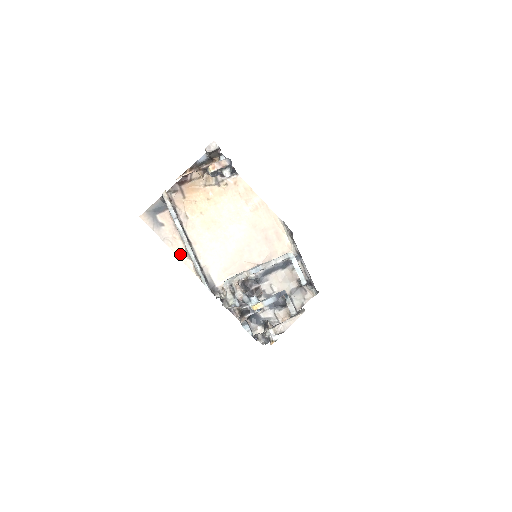
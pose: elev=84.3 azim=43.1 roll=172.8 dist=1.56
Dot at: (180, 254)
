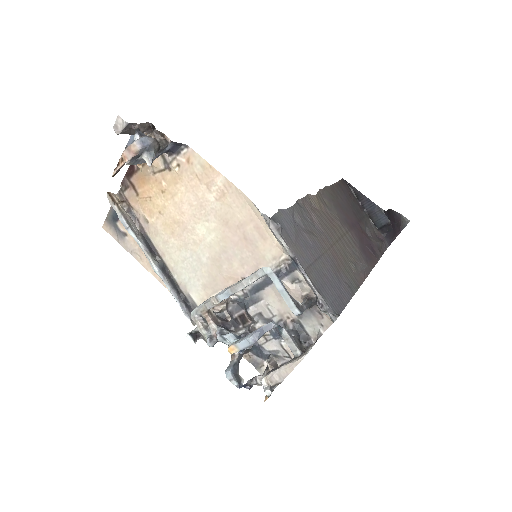
Dot at: (152, 270)
